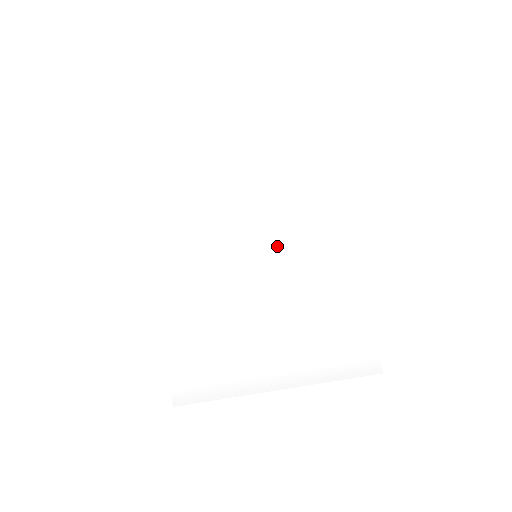
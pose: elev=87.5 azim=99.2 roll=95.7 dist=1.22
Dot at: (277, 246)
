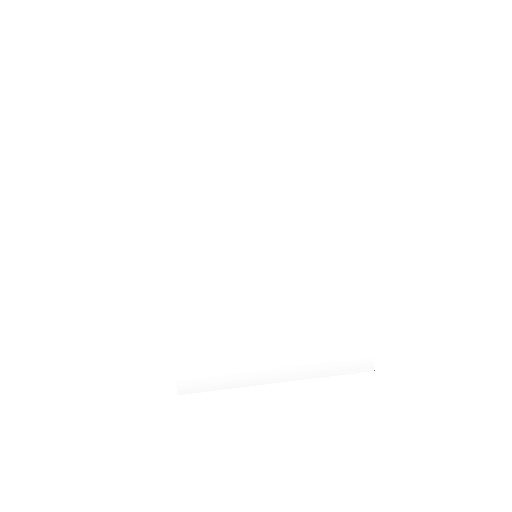
Dot at: (275, 247)
